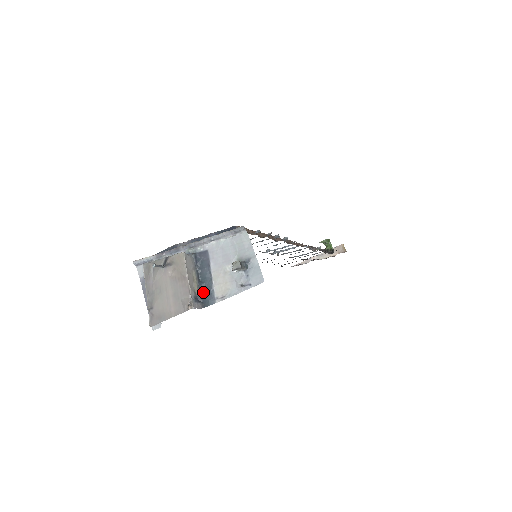
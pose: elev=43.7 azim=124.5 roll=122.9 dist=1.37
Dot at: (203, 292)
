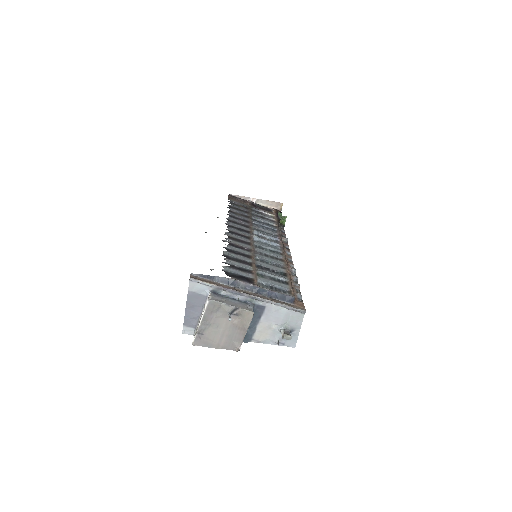
Dot at: occluded
